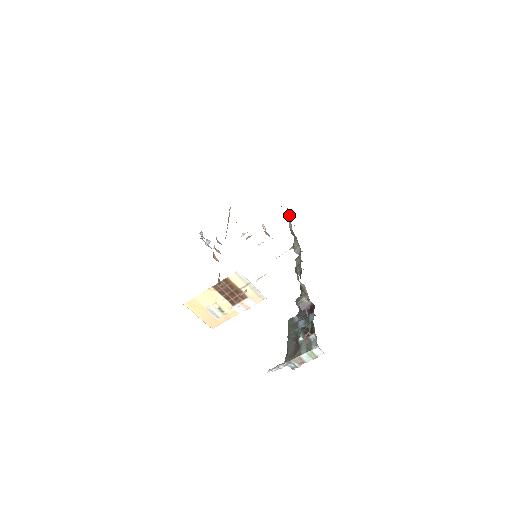
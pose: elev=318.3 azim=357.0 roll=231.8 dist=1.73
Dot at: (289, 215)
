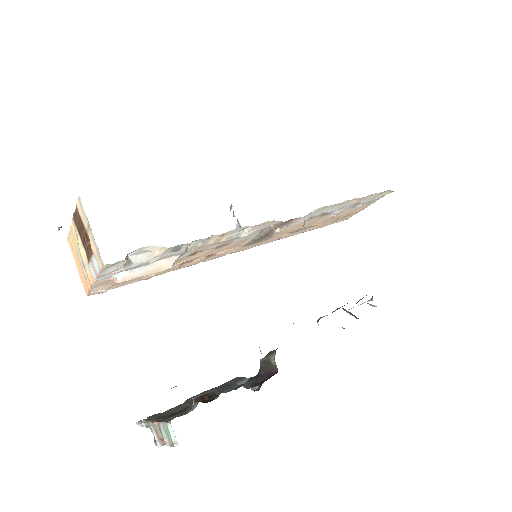
Dot at: occluded
